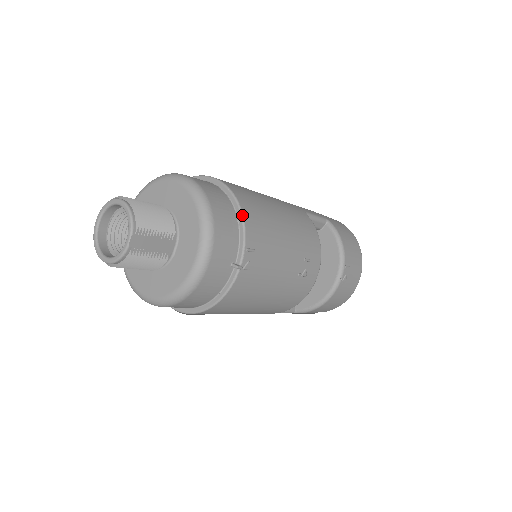
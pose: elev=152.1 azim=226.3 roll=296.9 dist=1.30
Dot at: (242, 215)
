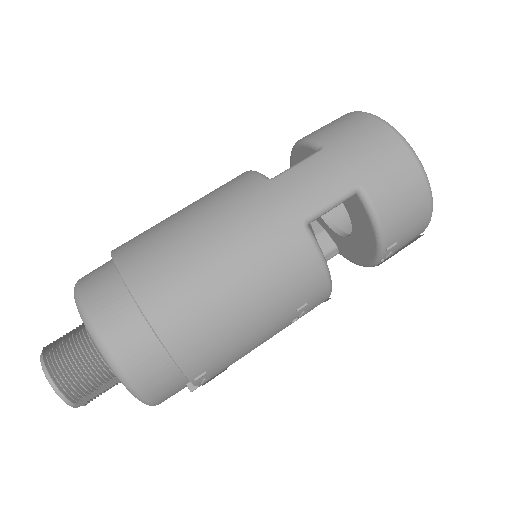
Dot at: (173, 360)
